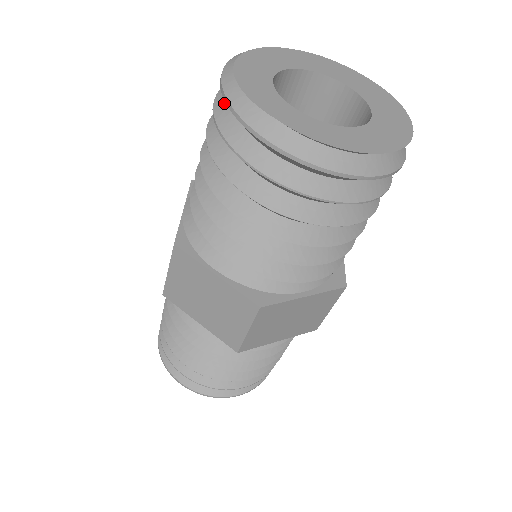
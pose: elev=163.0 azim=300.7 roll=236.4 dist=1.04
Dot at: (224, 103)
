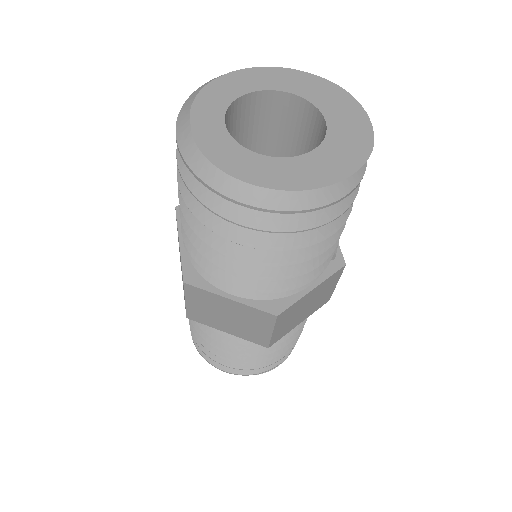
Dot at: occluded
